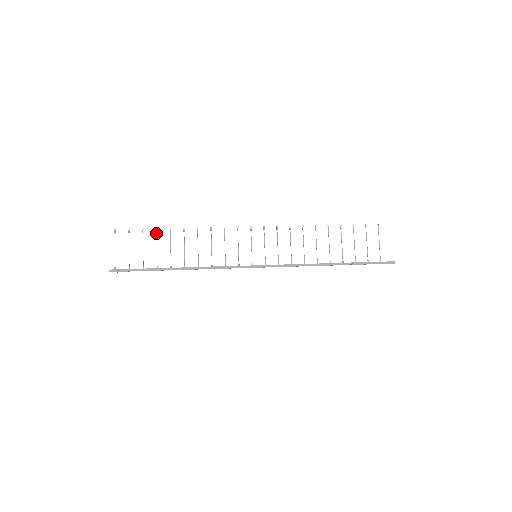
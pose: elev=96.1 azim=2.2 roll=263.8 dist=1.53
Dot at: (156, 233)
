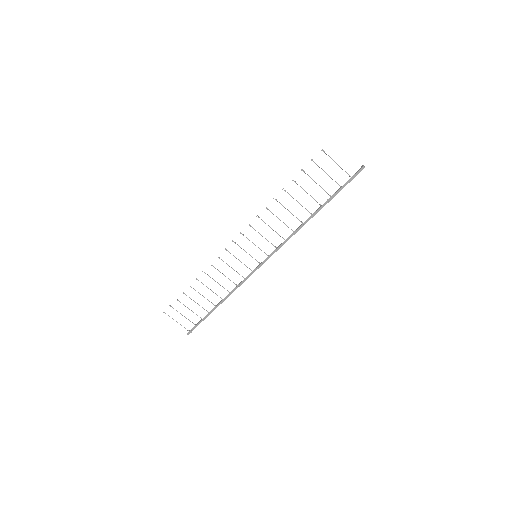
Dot at: occluded
